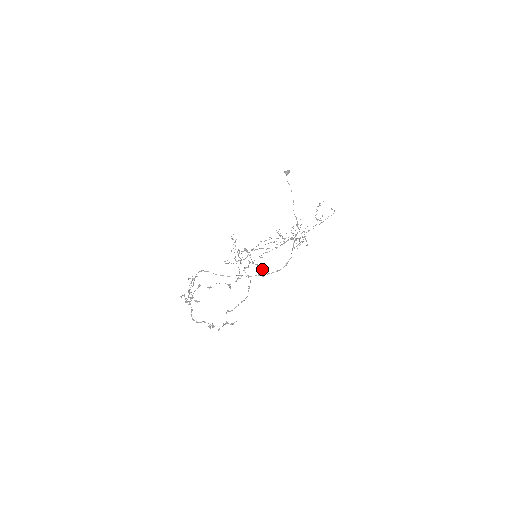
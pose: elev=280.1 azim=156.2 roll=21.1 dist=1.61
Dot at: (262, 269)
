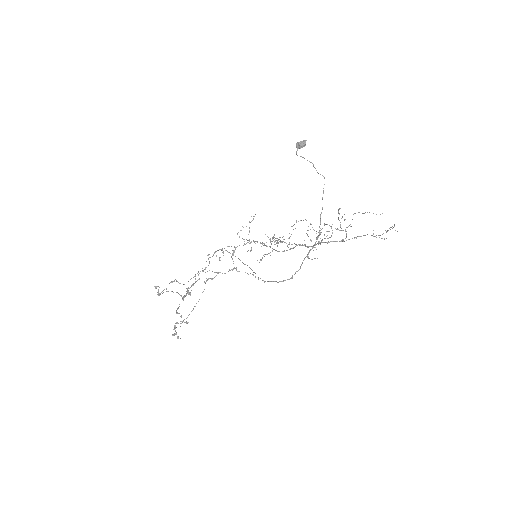
Dot at: (255, 276)
